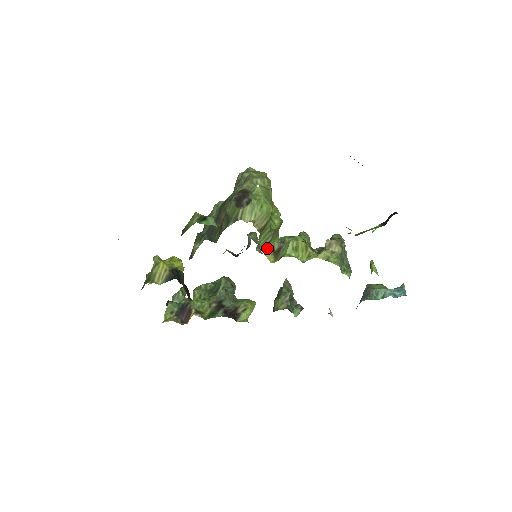
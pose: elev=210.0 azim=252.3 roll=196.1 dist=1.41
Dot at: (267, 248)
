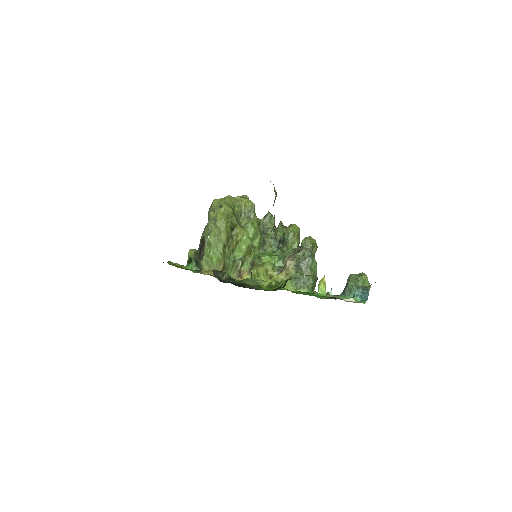
Dot at: (242, 271)
